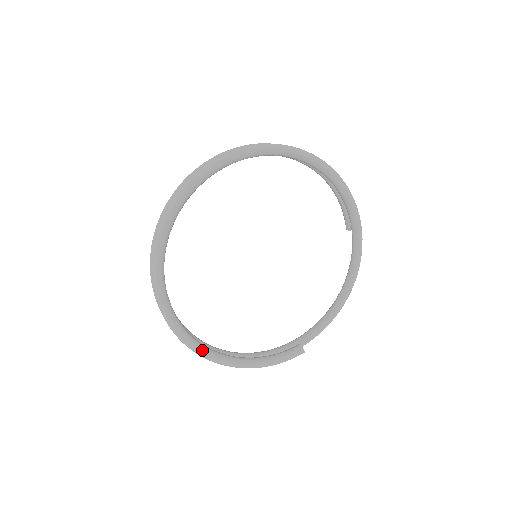
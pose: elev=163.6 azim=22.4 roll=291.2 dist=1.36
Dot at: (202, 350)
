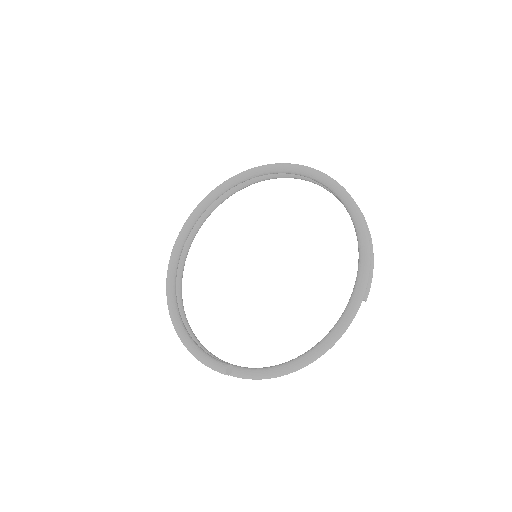
Dot at: (170, 294)
